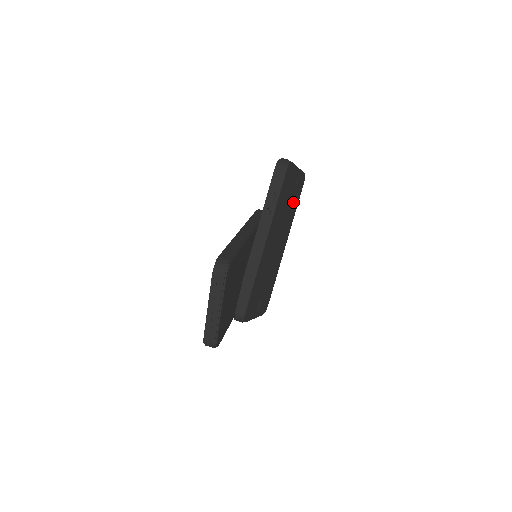
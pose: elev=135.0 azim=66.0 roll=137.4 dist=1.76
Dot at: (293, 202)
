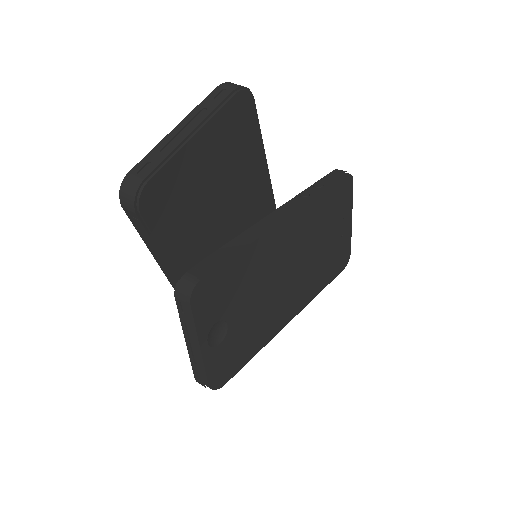
Dot at: (328, 261)
